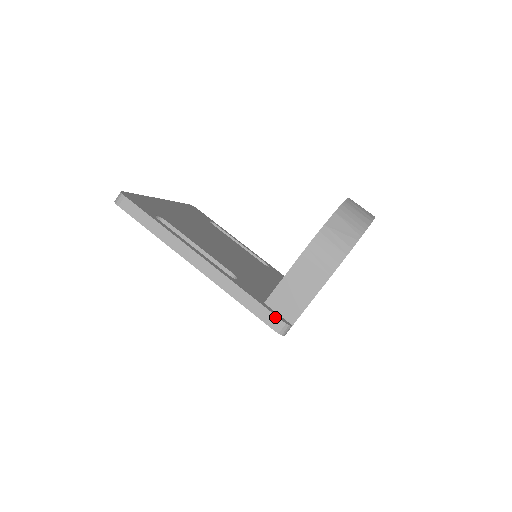
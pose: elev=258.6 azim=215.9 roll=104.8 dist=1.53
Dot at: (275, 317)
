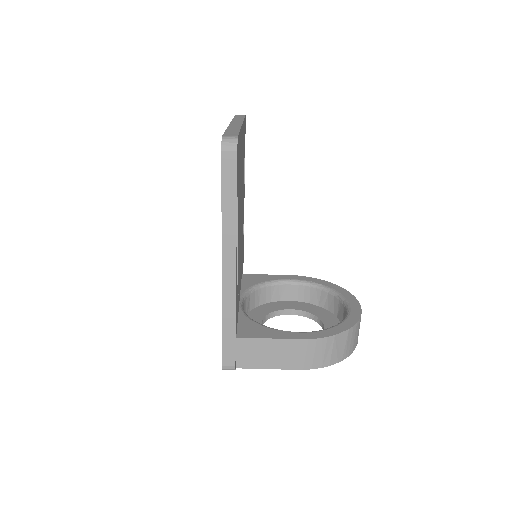
Dot at: (234, 359)
